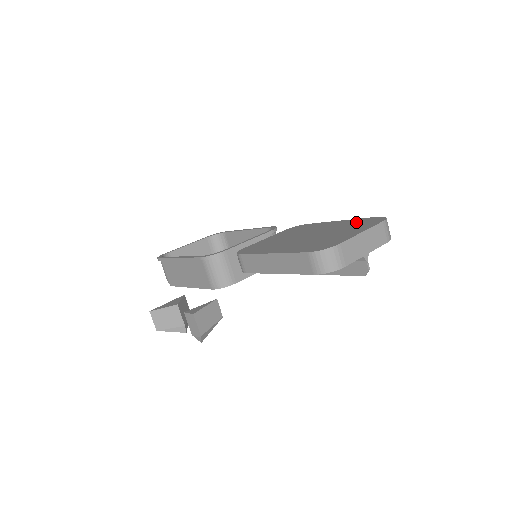
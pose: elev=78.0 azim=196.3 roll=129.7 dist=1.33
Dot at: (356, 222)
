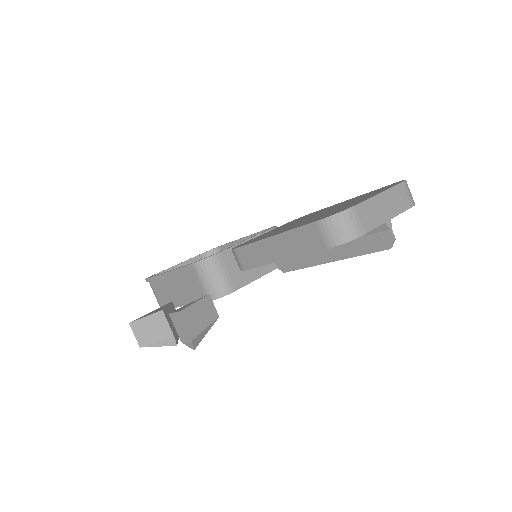
Dot at: (369, 193)
